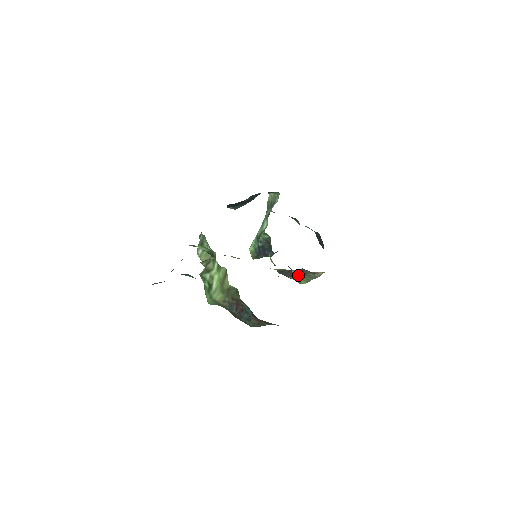
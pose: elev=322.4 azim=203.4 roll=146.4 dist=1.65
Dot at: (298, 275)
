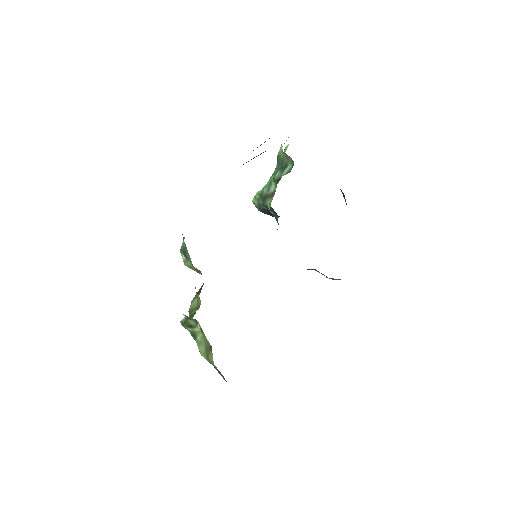
Dot at: occluded
